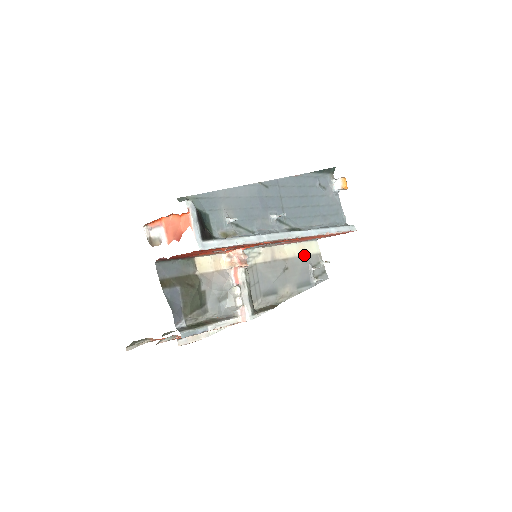
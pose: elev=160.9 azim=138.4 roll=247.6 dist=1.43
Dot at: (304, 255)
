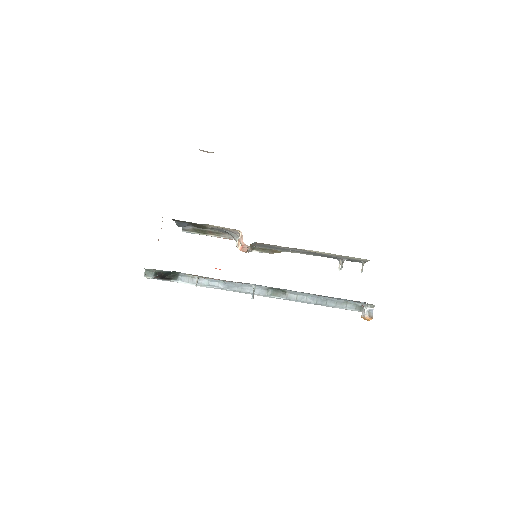
Dot at: (341, 256)
